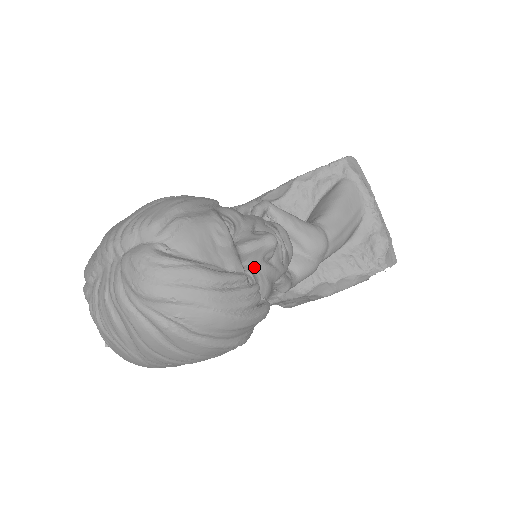
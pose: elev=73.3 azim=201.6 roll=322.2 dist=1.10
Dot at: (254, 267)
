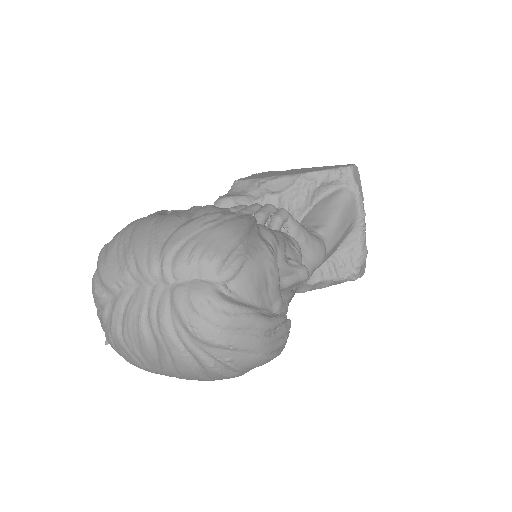
Dot at: (283, 297)
